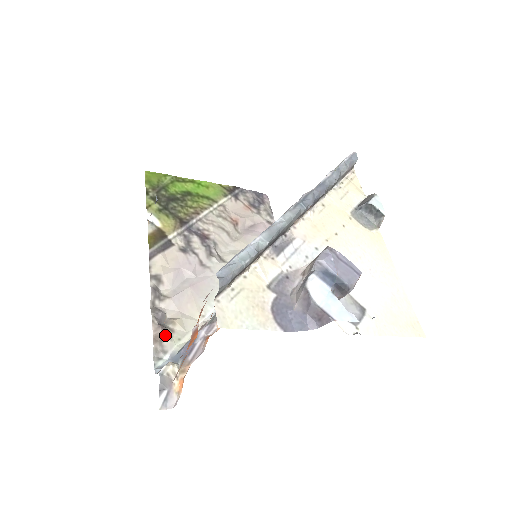
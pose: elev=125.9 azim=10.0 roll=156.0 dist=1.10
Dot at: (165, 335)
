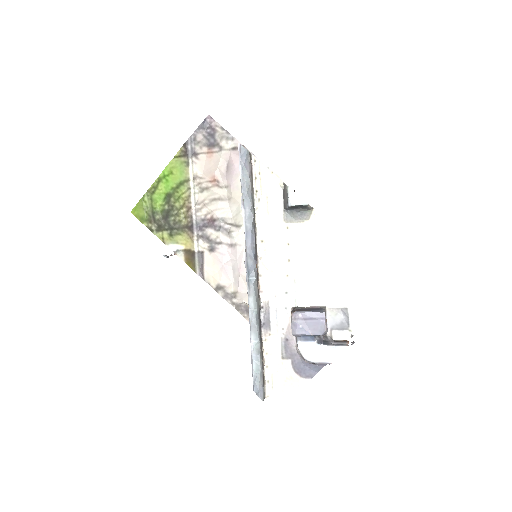
Dot at: occluded
